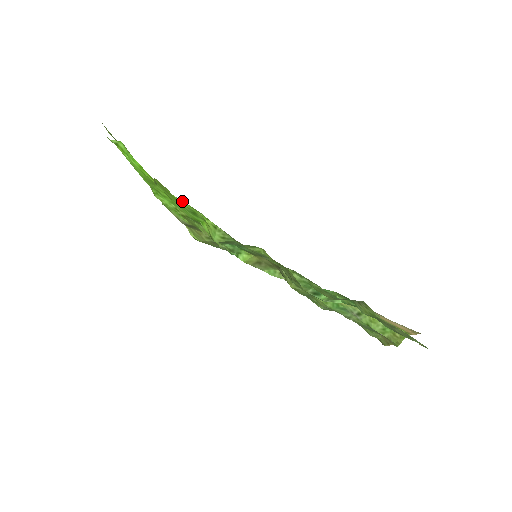
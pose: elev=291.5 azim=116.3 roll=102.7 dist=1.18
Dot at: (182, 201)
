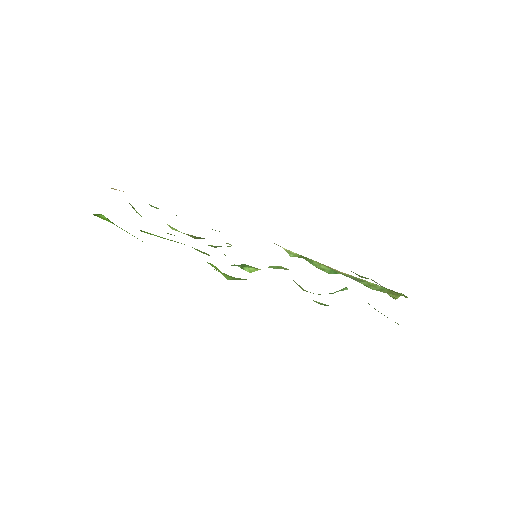
Dot at: occluded
